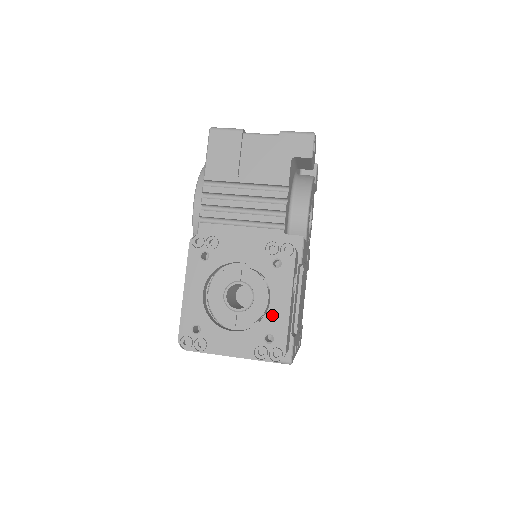
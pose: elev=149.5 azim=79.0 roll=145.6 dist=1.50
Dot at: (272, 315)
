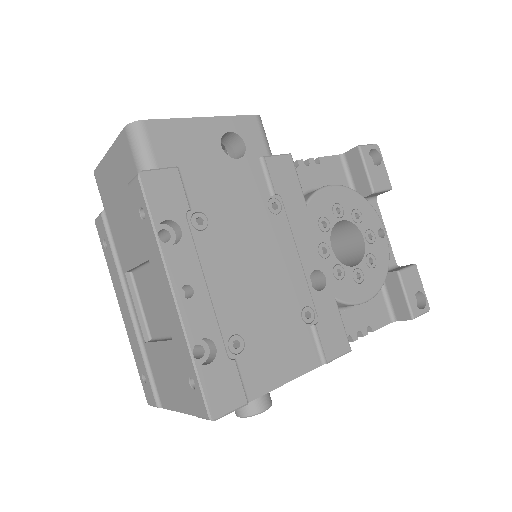
Dot at: occluded
